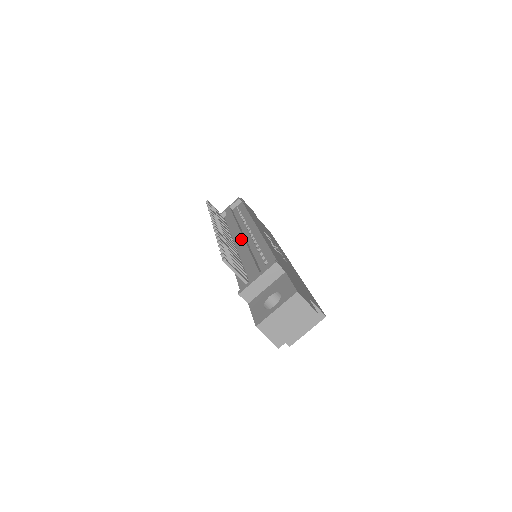
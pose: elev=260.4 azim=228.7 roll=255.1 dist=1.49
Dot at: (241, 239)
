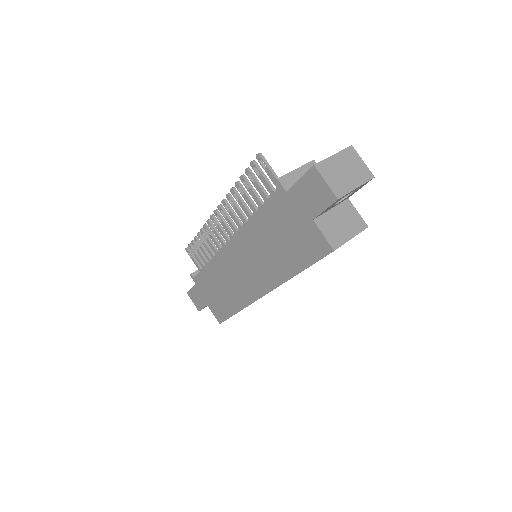
Dot at: occluded
